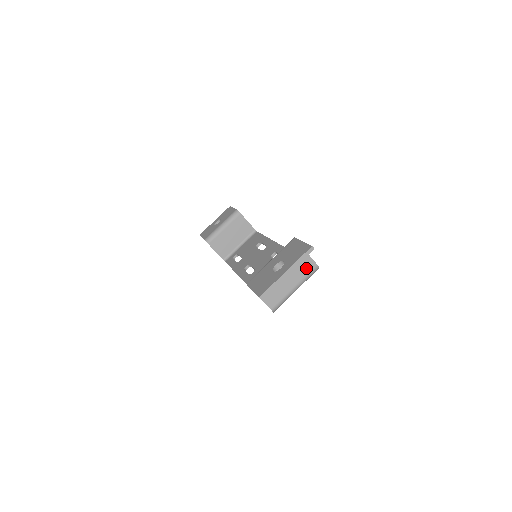
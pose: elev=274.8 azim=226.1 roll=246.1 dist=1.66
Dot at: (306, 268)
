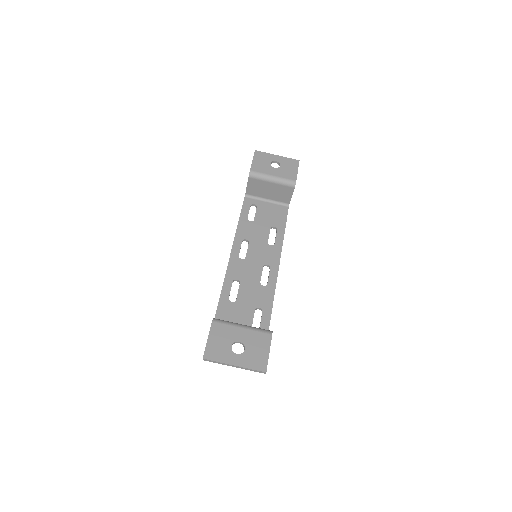
Dot at: occluded
